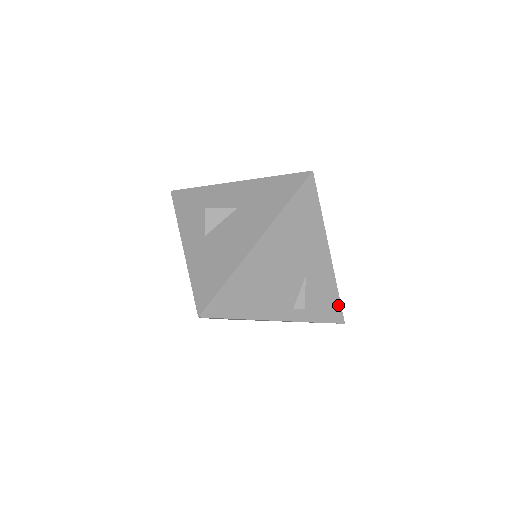
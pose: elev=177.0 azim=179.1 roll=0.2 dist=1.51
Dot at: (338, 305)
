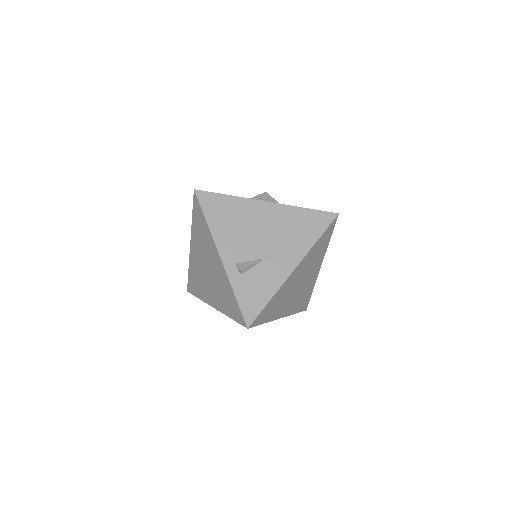
Dot at: (260, 308)
